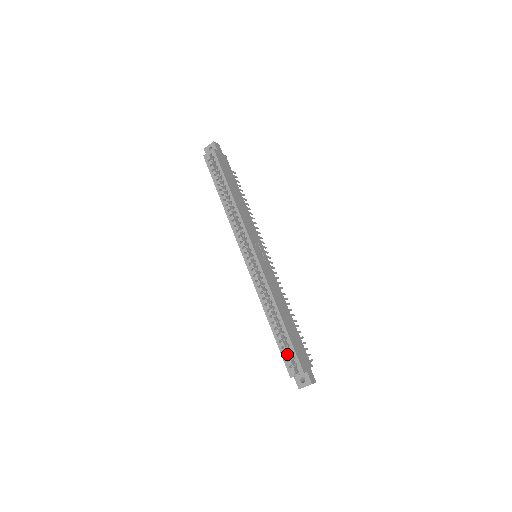
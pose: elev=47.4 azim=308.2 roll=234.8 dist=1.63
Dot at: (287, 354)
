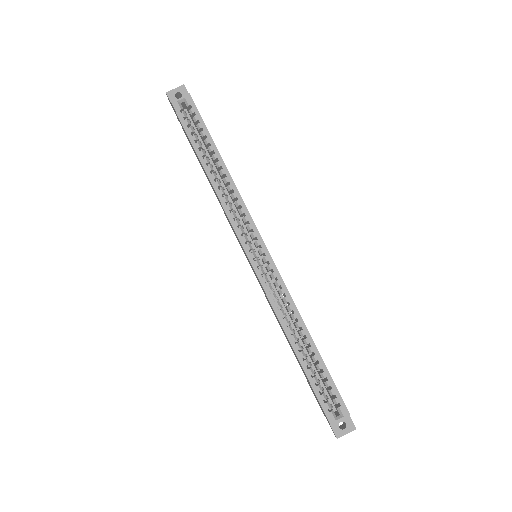
Dot at: (323, 392)
